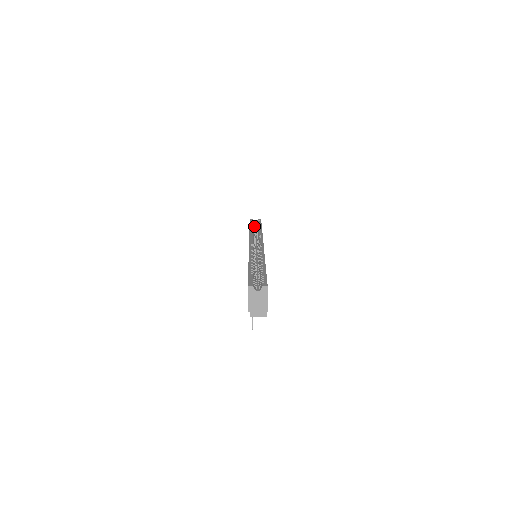
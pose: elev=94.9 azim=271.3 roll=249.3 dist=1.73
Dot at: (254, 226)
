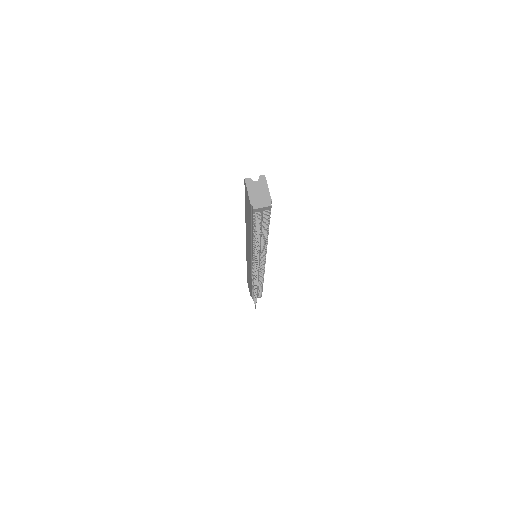
Dot at: occluded
